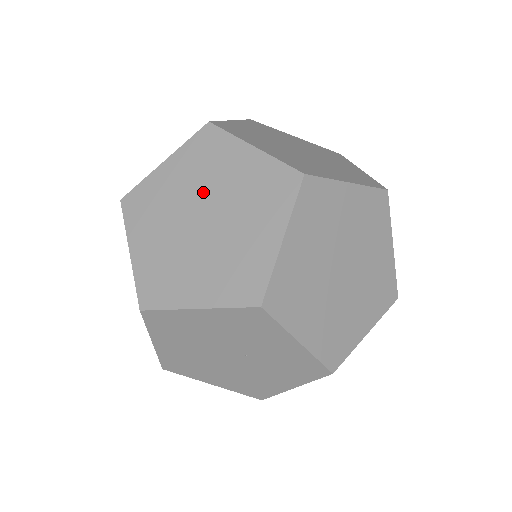
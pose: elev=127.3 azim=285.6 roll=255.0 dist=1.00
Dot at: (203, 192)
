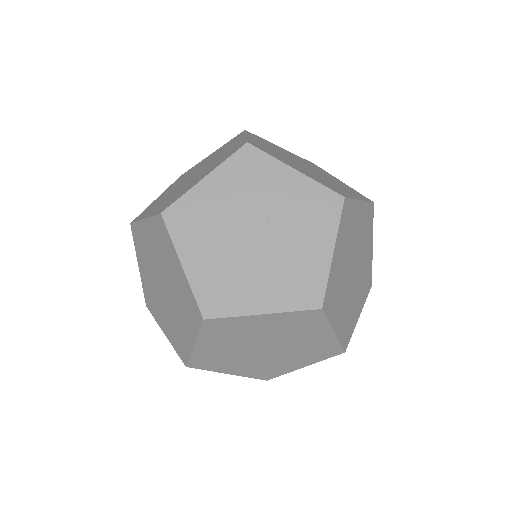
Dot at: (188, 176)
